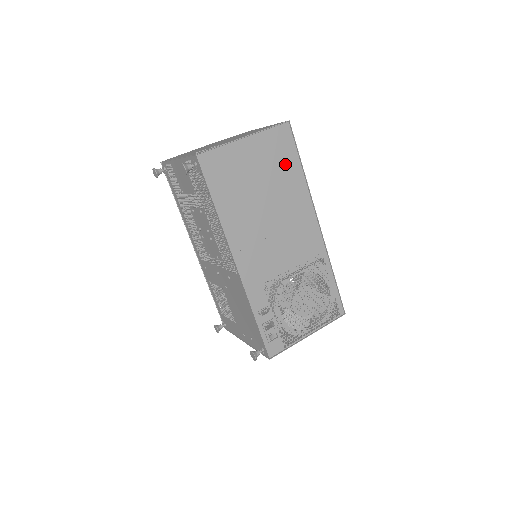
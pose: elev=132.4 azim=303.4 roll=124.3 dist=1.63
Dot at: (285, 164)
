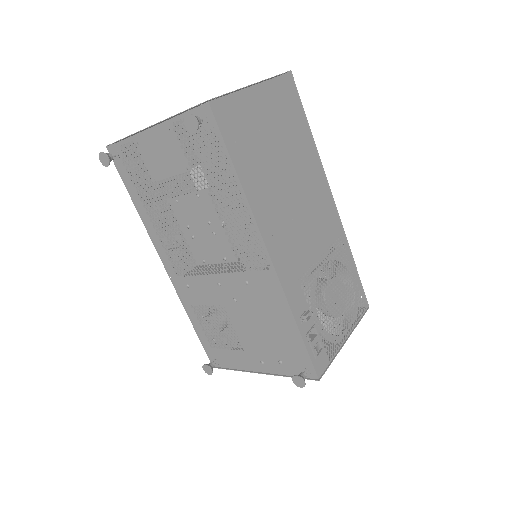
Dot at: (295, 124)
